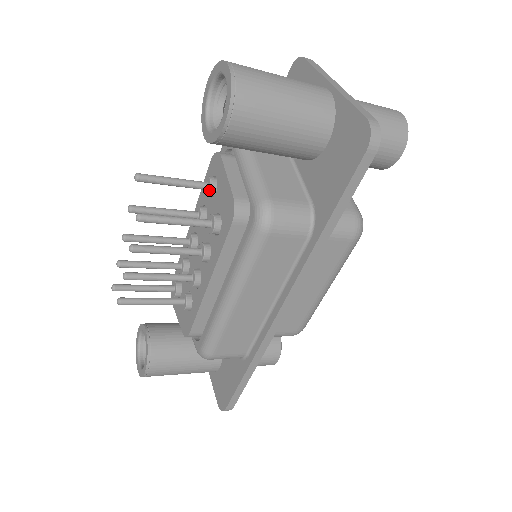
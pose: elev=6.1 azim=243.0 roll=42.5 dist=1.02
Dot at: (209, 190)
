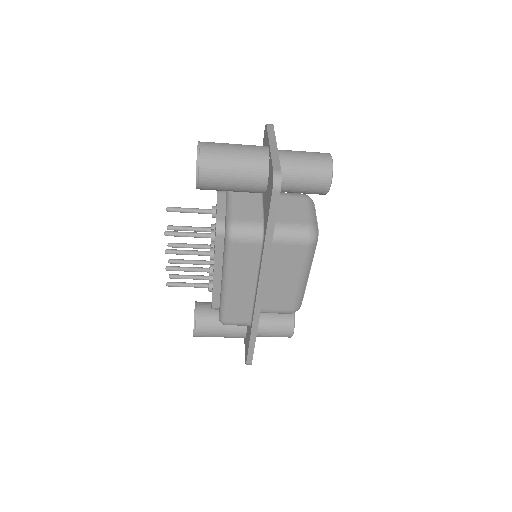
Dot at: (212, 214)
